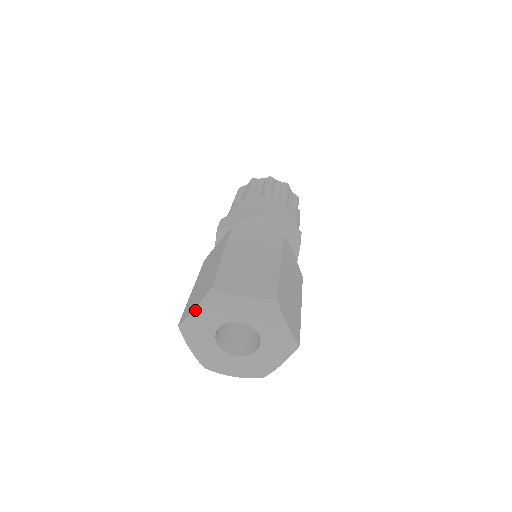
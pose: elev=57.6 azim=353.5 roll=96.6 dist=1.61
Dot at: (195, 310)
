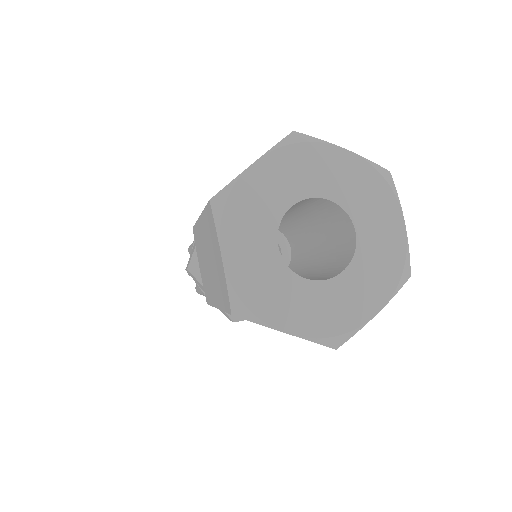
Dot at: (223, 253)
